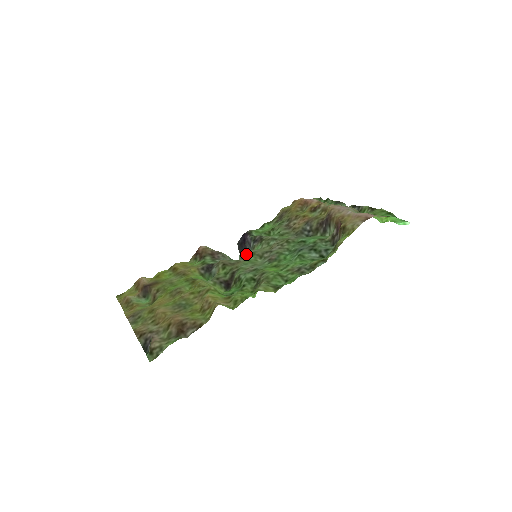
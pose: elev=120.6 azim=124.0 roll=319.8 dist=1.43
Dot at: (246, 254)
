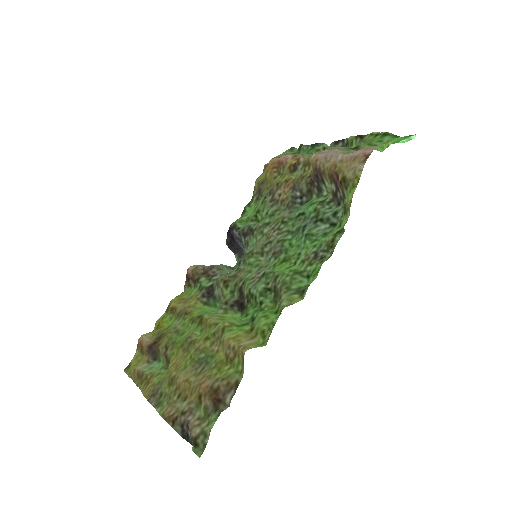
Dot at: (243, 257)
